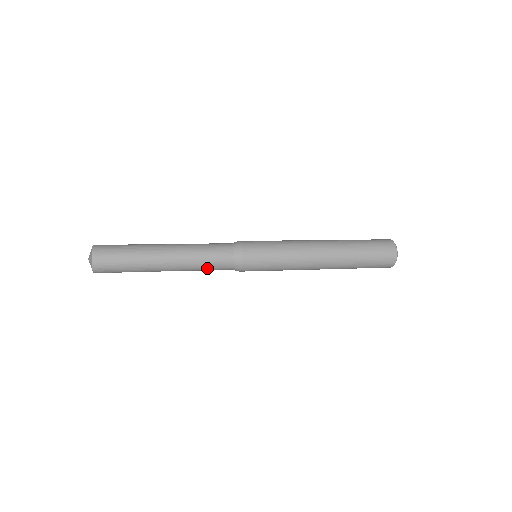
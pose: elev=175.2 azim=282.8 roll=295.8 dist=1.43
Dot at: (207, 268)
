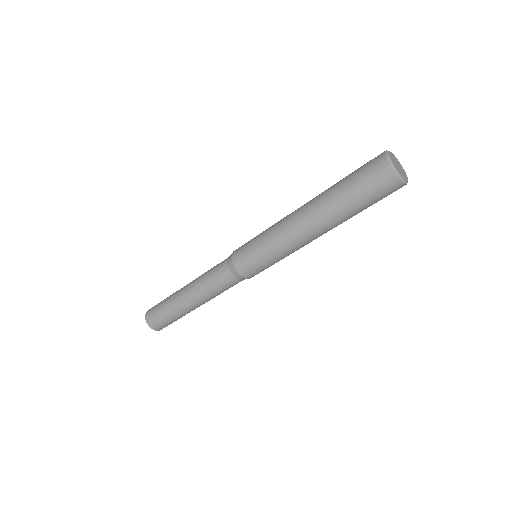
Dot at: (214, 286)
